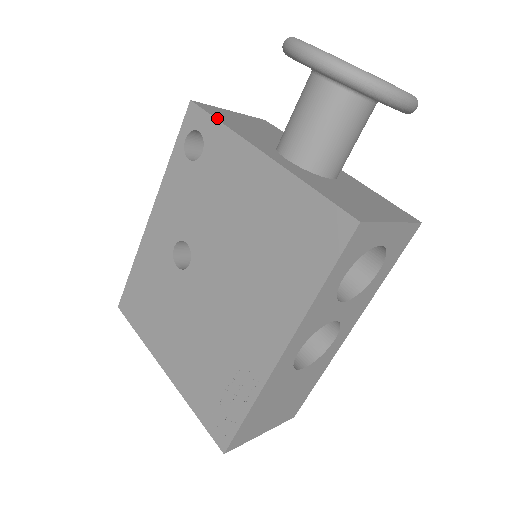
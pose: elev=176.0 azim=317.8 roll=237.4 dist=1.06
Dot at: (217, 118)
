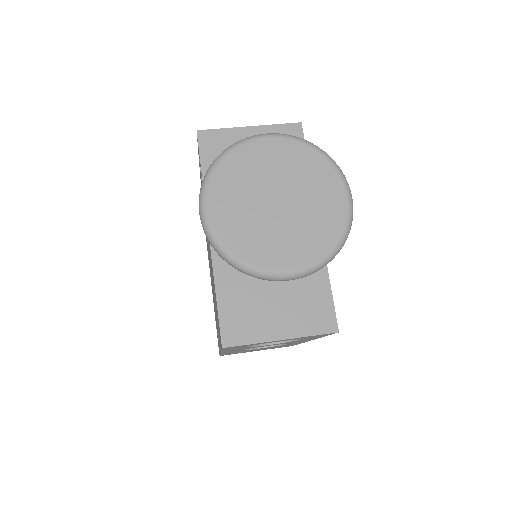
Dot at: (203, 167)
